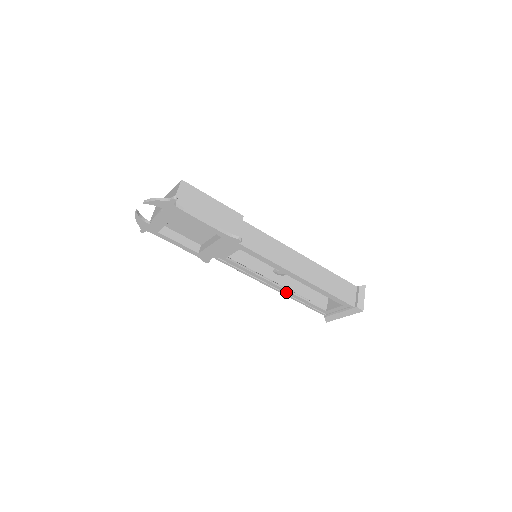
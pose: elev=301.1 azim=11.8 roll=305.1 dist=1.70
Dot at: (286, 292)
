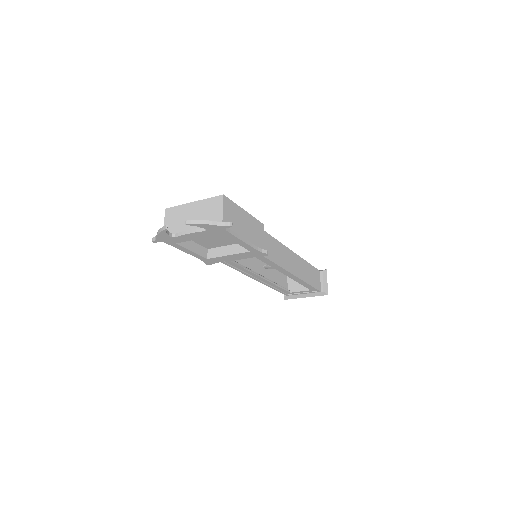
Dot at: (266, 282)
